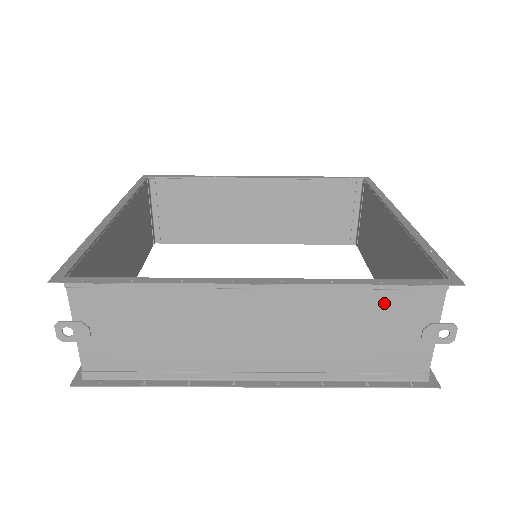
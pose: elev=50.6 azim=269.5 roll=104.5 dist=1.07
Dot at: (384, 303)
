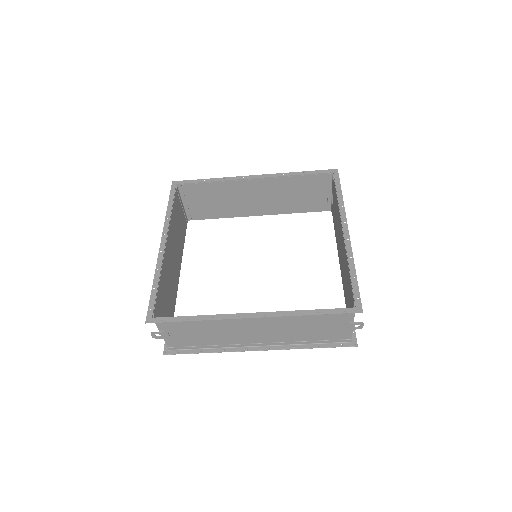
Dot at: (322, 317)
